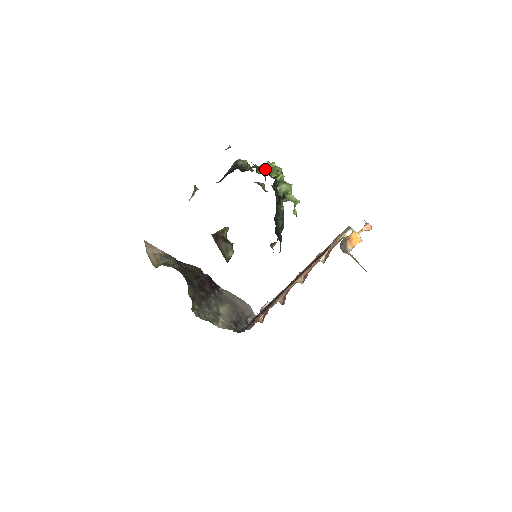
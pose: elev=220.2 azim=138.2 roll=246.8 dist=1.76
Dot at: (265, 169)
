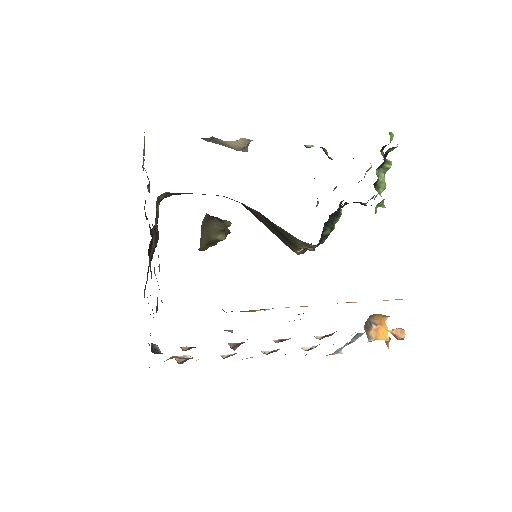
Dot at: (389, 132)
